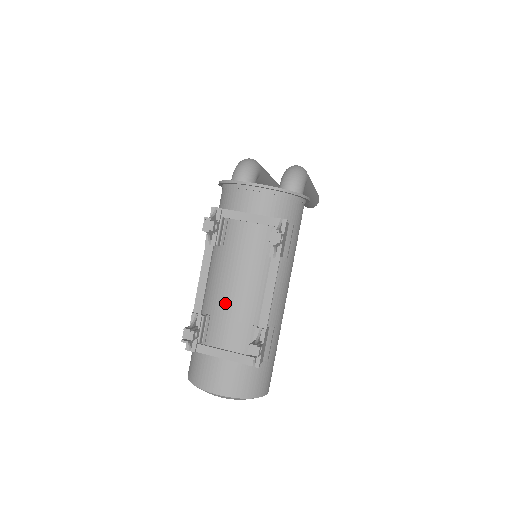
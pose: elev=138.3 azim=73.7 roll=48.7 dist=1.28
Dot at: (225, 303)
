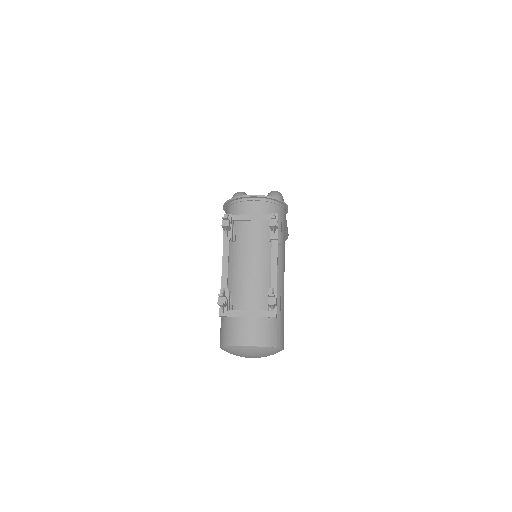
Dot at: (243, 278)
